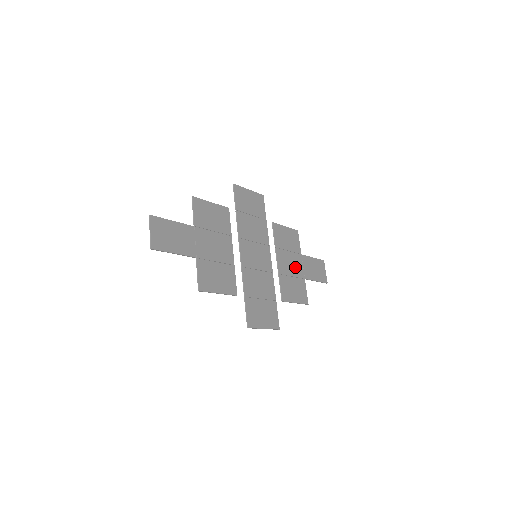
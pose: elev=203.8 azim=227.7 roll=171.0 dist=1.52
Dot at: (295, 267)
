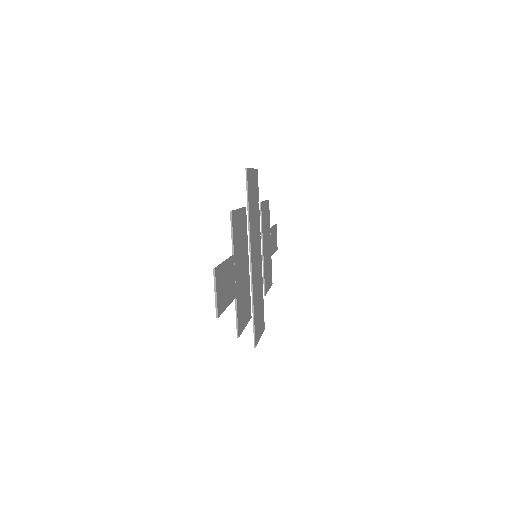
Dot at: (268, 248)
